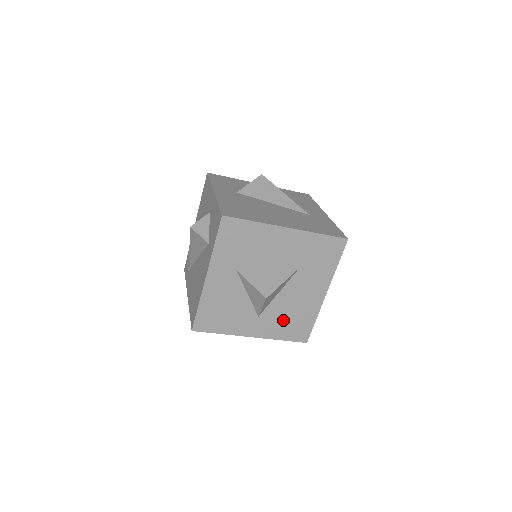
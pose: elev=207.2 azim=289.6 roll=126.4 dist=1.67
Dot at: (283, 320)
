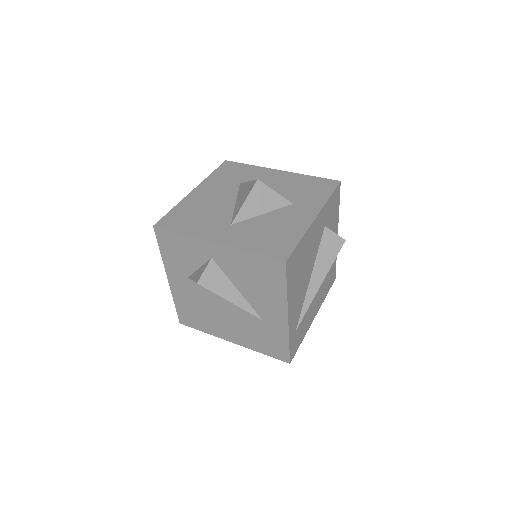
Dot at: occluded
